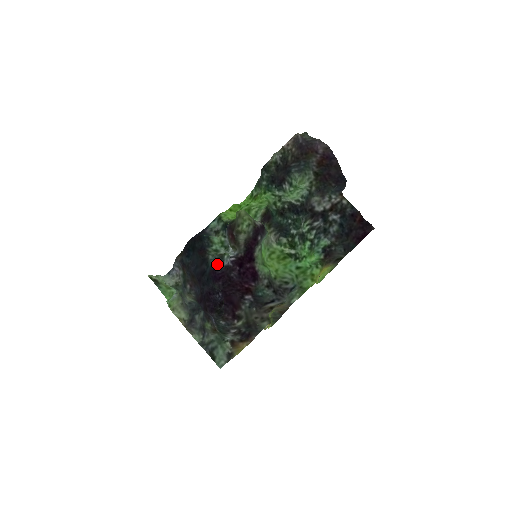
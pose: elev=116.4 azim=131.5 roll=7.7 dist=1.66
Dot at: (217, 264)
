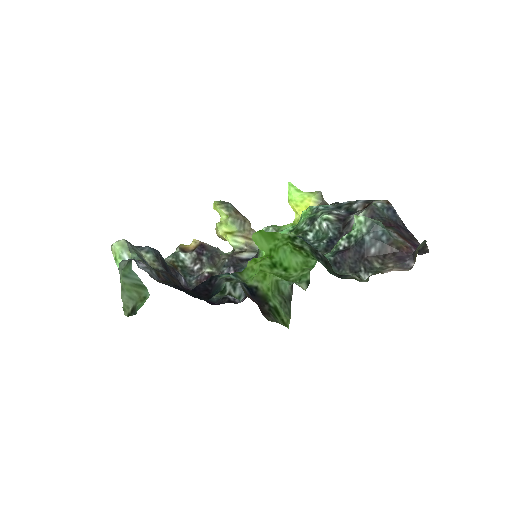
Dot at: (220, 299)
